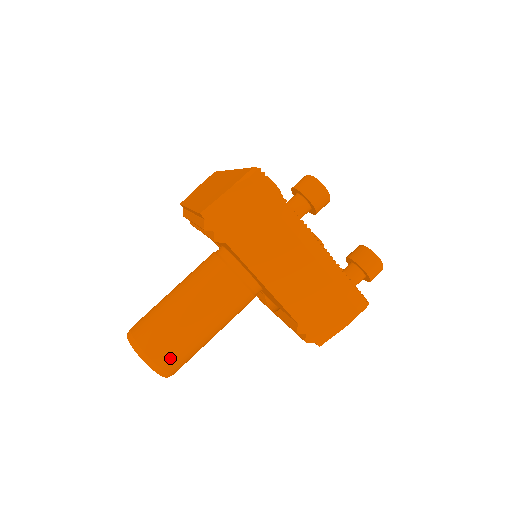
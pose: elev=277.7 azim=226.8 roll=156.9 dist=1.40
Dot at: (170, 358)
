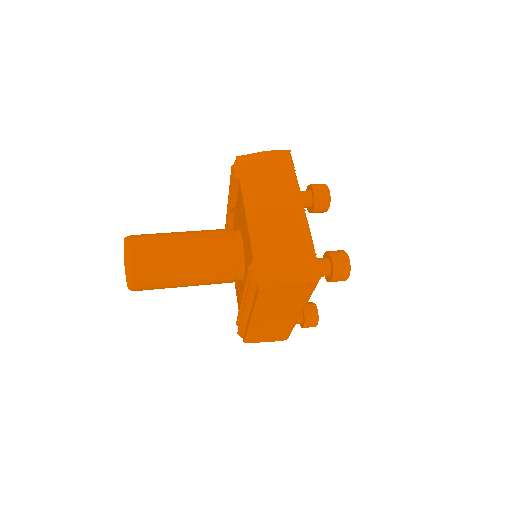
Dot at: (142, 255)
